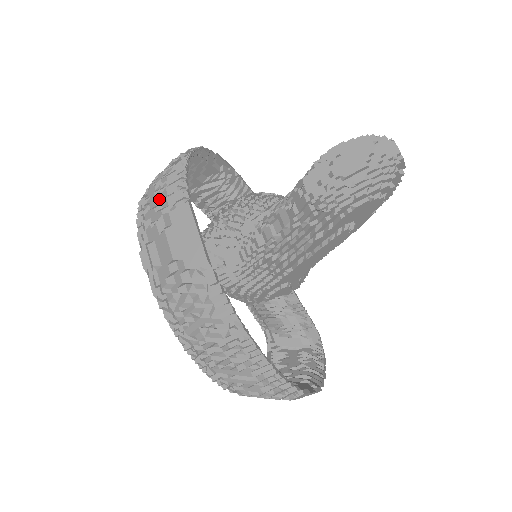
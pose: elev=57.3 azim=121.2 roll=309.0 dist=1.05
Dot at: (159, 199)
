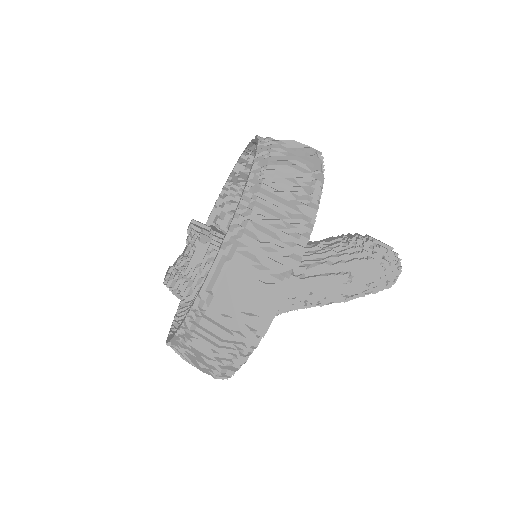
Dot at: occluded
